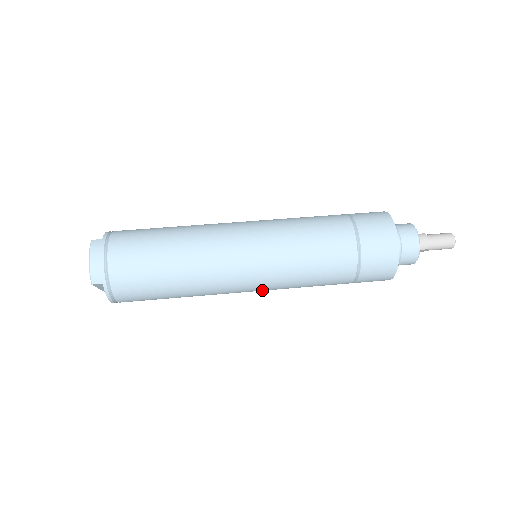
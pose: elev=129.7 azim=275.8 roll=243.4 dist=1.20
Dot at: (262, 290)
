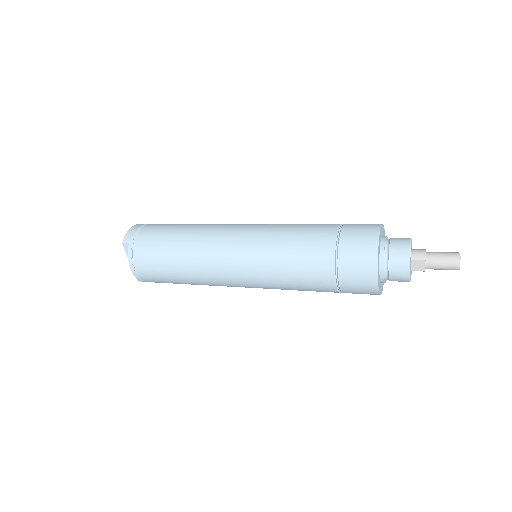
Dot at: (248, 276)
